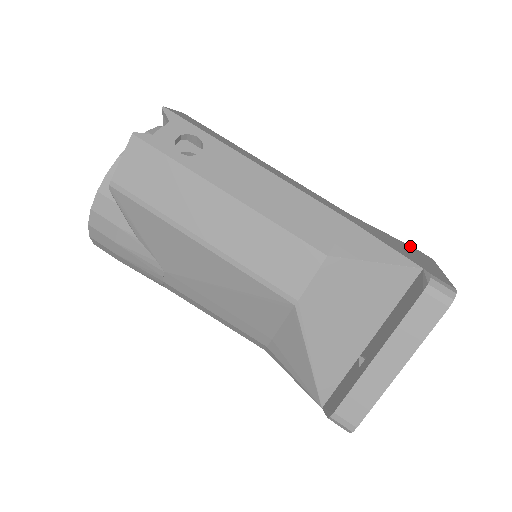
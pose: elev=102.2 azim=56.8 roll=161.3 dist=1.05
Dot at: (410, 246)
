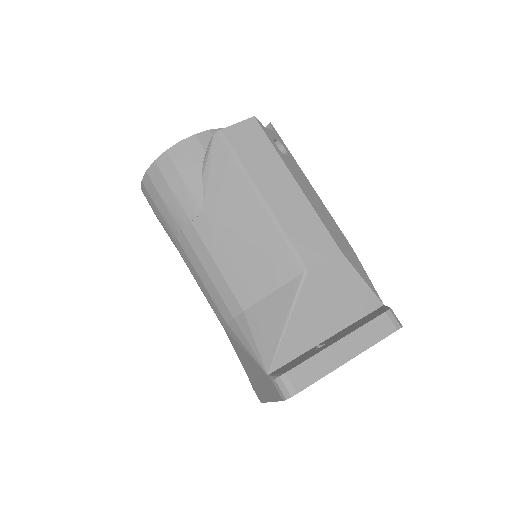
Dot at: occluded
